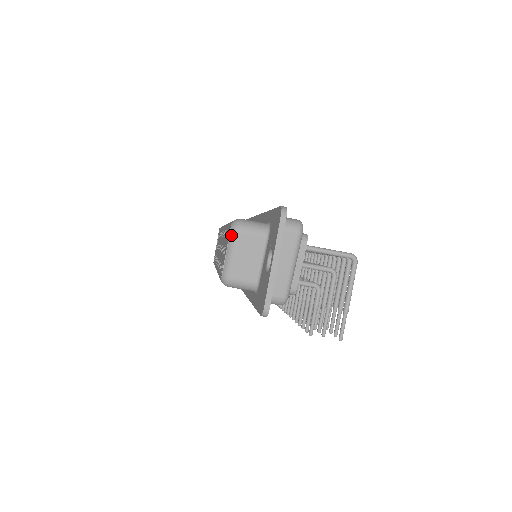
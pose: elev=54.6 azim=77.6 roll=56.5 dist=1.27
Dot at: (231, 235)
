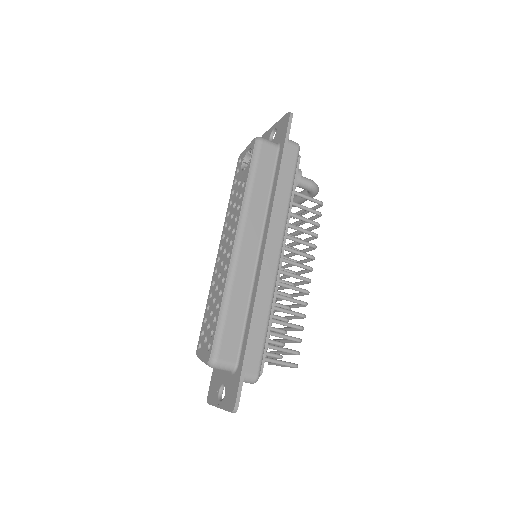
Dot at: (206, 364)
